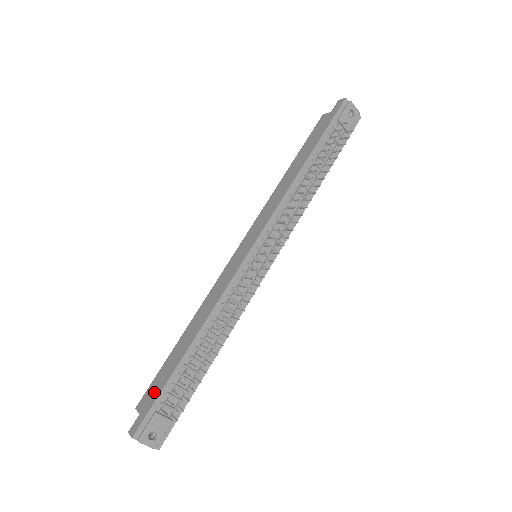
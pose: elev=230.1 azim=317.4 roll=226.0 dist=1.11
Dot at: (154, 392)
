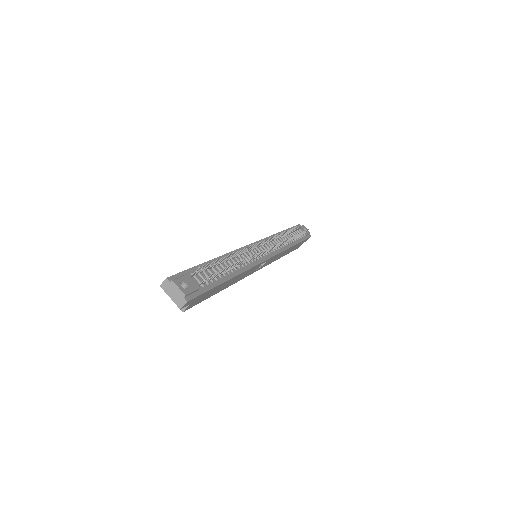
Dot at: occluded
